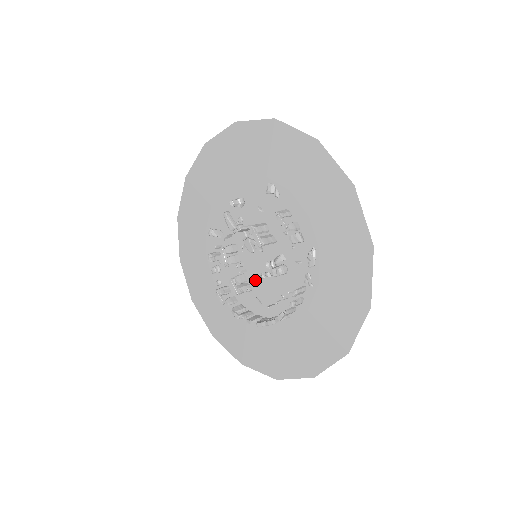
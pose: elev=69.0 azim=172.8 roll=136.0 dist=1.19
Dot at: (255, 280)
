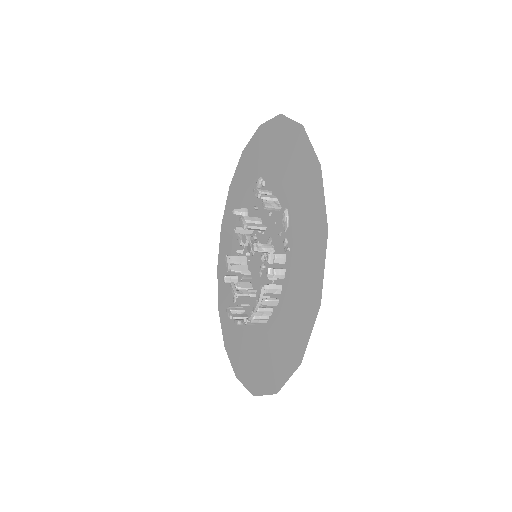
Dot at: (257, 282)
